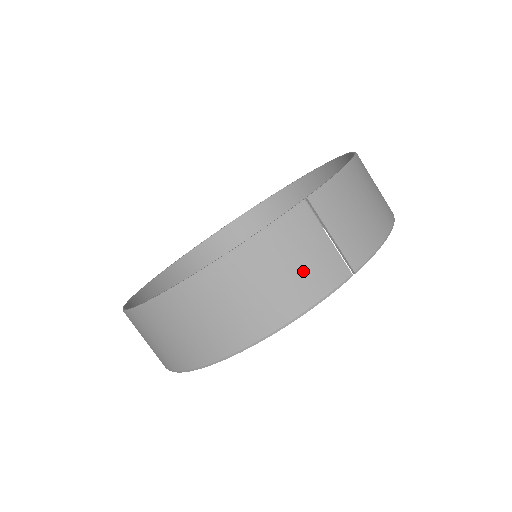
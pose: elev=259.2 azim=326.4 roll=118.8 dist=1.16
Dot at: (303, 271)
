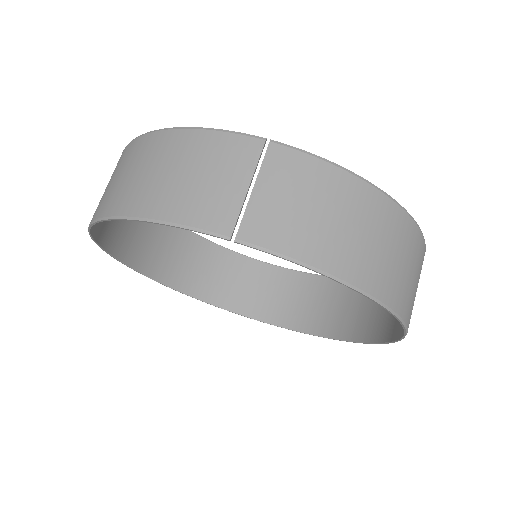
Dot at: (196, 187)
